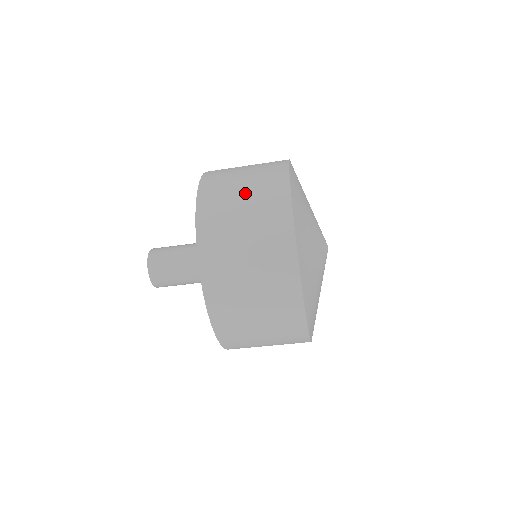
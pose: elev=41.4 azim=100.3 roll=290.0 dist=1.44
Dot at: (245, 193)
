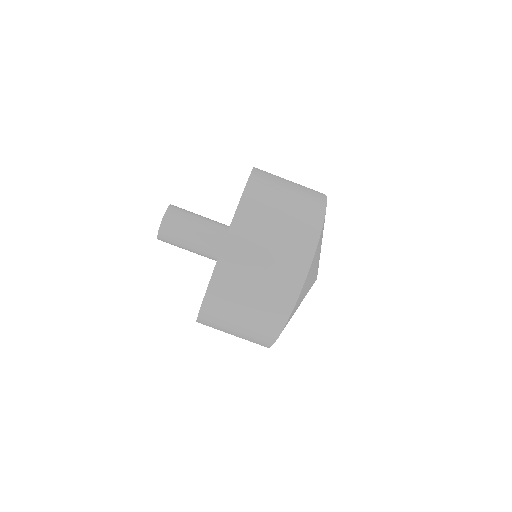
Dot at: (292, 185)
